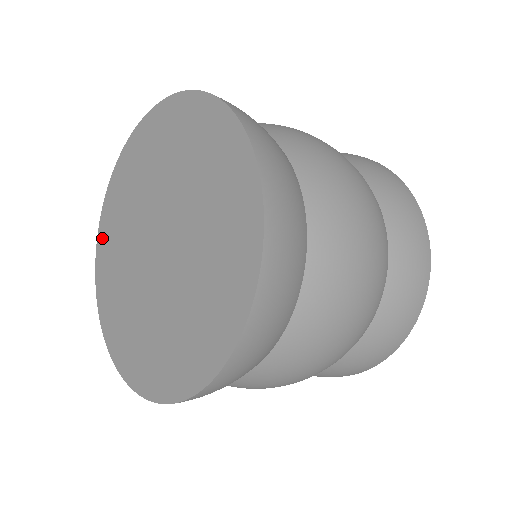
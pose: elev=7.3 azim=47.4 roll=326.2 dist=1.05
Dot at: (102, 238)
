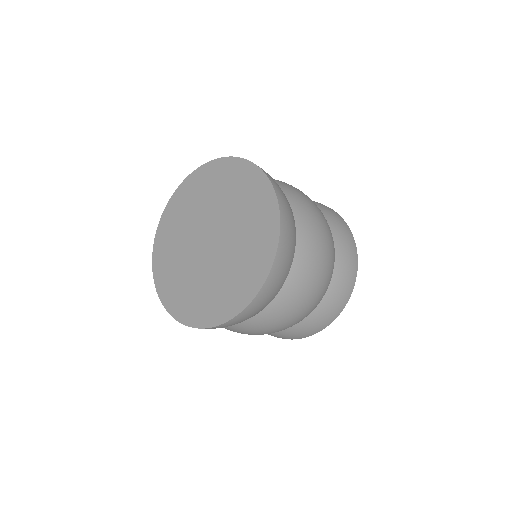
Dot at: (162, 287)
